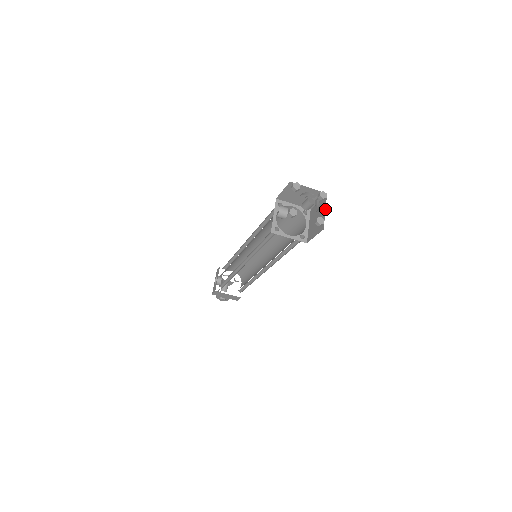
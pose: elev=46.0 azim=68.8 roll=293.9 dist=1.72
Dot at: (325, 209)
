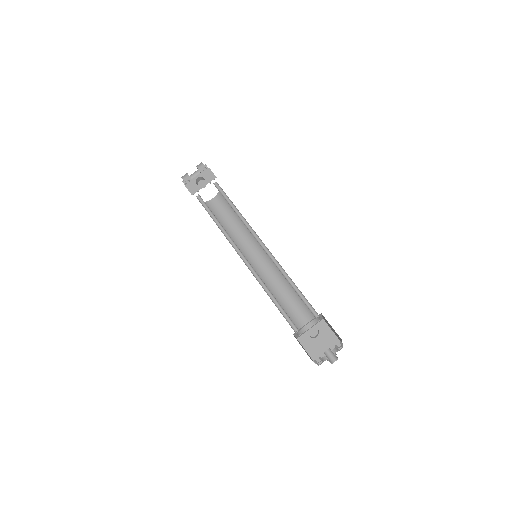
Dot at: occluded
